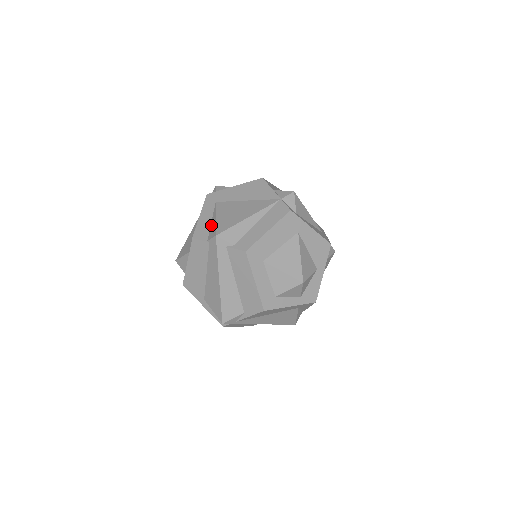
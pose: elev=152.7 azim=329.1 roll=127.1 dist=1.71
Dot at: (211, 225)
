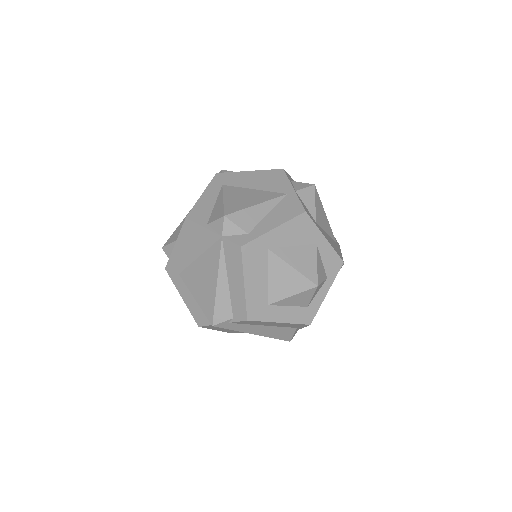
Dot at: (199, 306)
